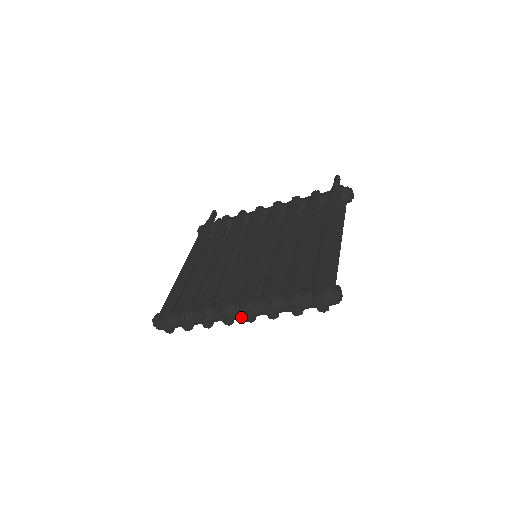
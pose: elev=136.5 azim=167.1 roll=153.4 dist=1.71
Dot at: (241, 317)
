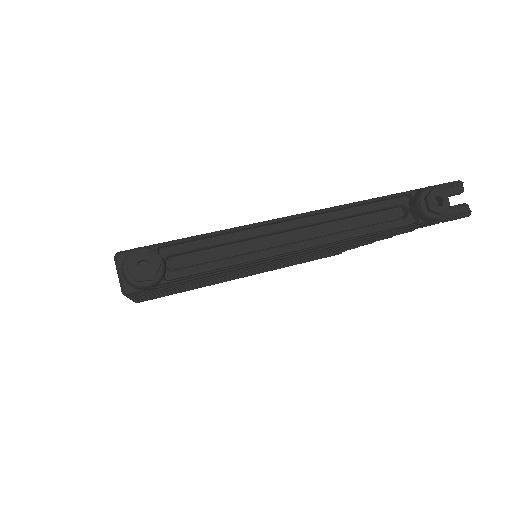
Dot at: occluded
